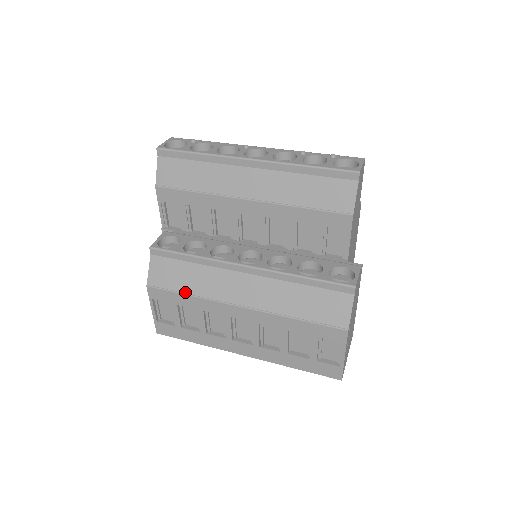
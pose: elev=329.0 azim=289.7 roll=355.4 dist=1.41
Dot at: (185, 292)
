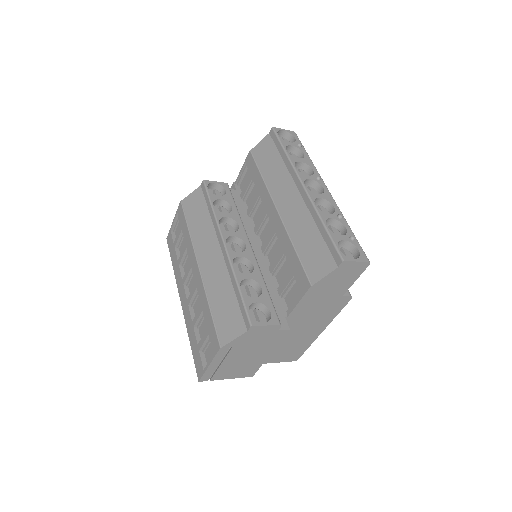
Dot at: (189, 225)
